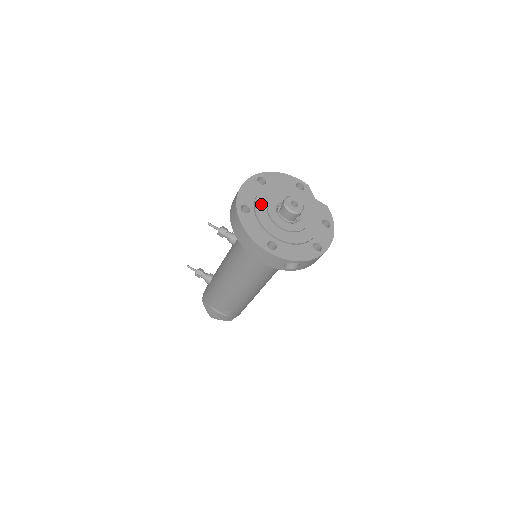
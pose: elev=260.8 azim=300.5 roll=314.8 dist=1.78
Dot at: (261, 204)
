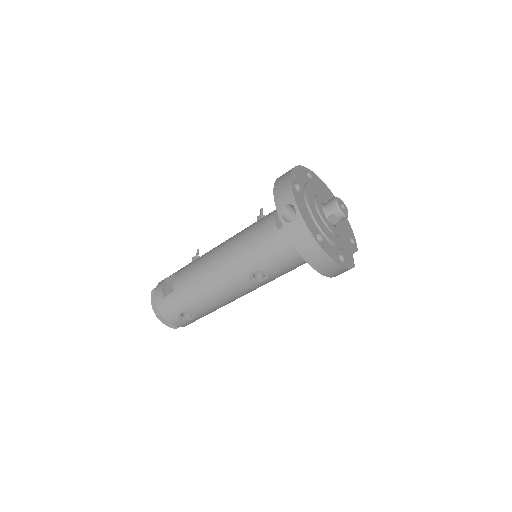
Dot at: (321, 190)
